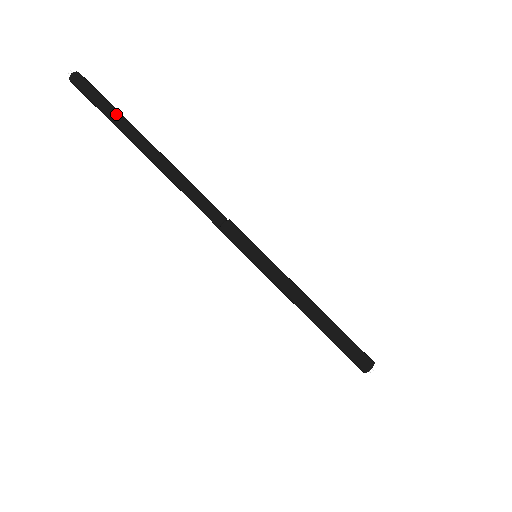
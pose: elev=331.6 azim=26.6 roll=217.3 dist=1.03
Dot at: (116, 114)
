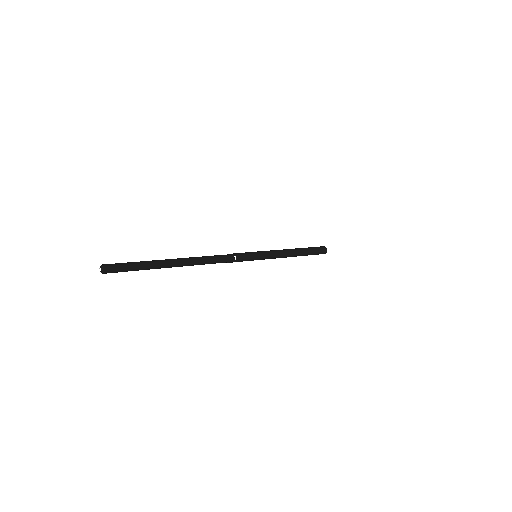
Dot at: (145, 264)
